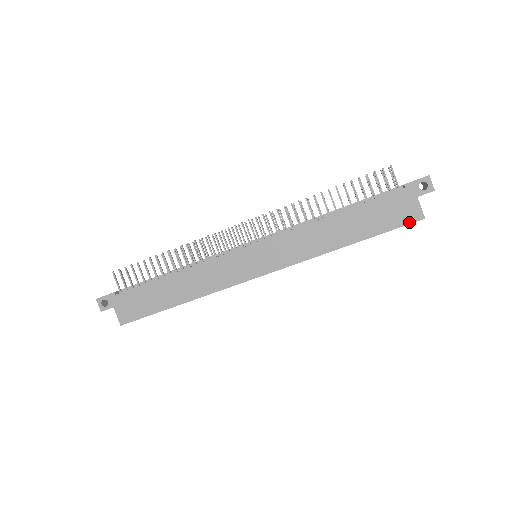
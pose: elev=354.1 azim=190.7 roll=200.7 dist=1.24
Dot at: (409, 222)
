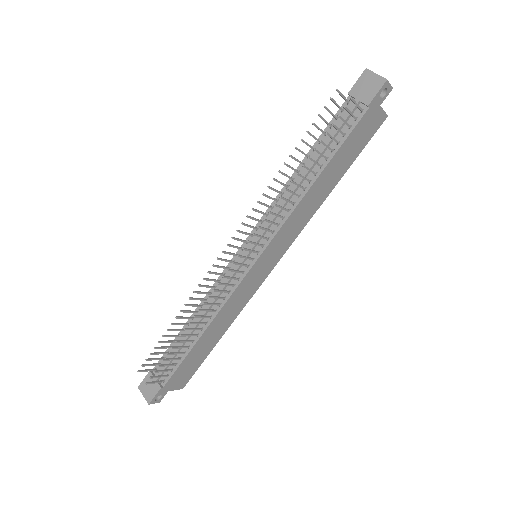
Dot at: occluded
